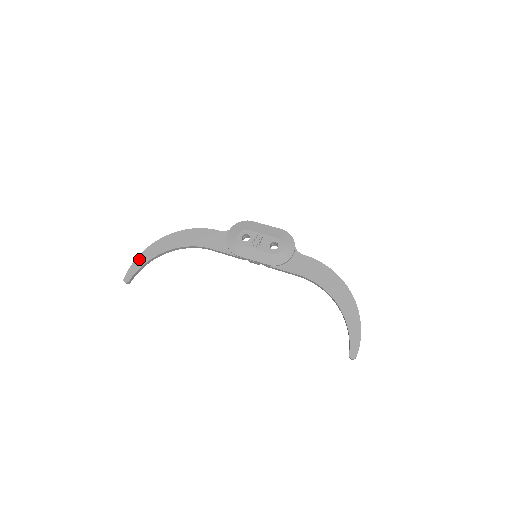
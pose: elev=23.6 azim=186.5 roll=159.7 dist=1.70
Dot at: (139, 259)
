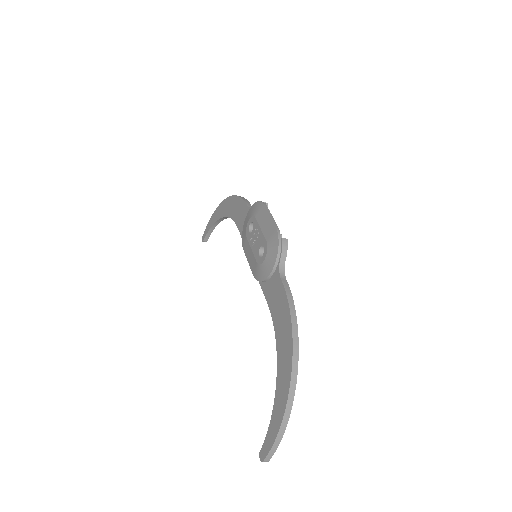
Dot at: (211, 219)
